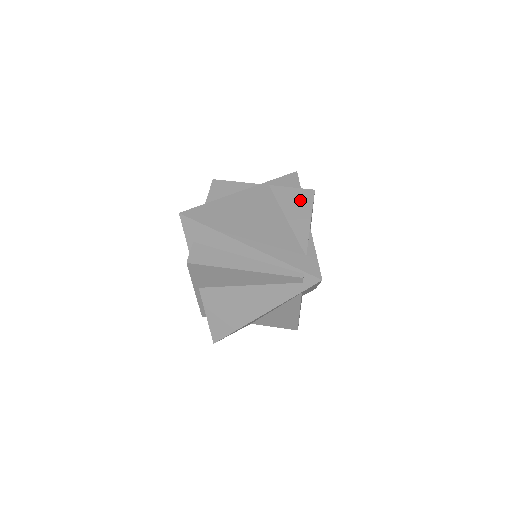
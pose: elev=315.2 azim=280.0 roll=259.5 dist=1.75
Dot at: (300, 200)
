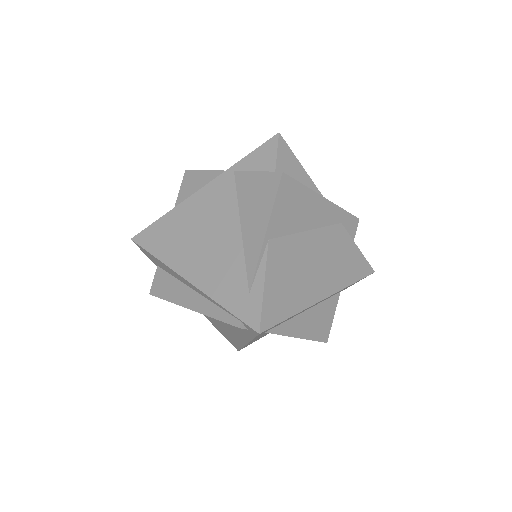
Dot at: (261, 194)
